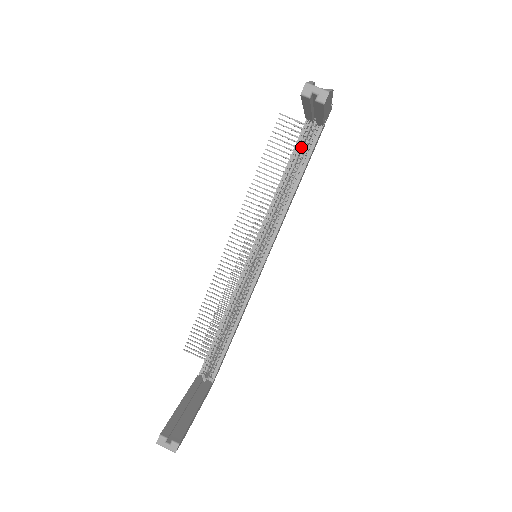
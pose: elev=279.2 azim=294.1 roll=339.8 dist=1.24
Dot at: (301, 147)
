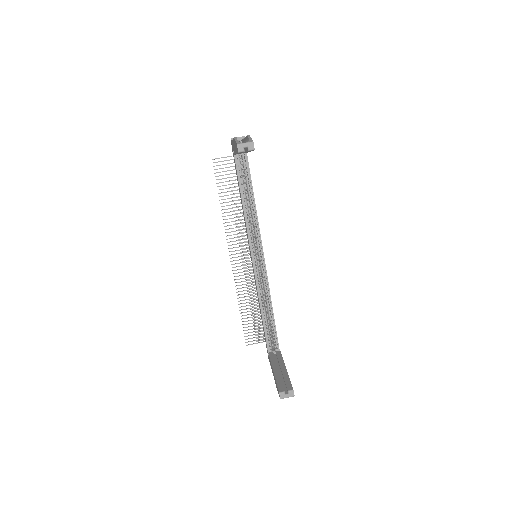
Dot at: occluded
